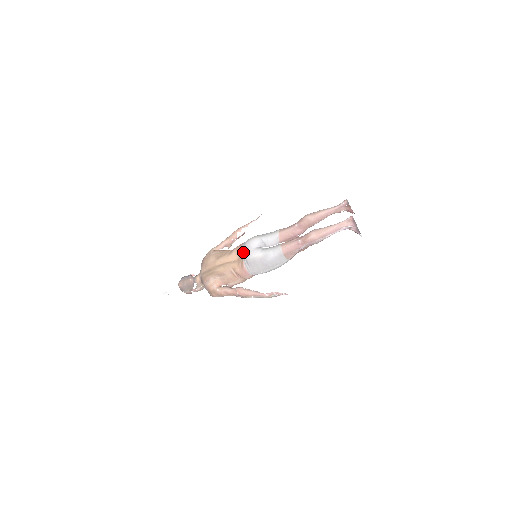
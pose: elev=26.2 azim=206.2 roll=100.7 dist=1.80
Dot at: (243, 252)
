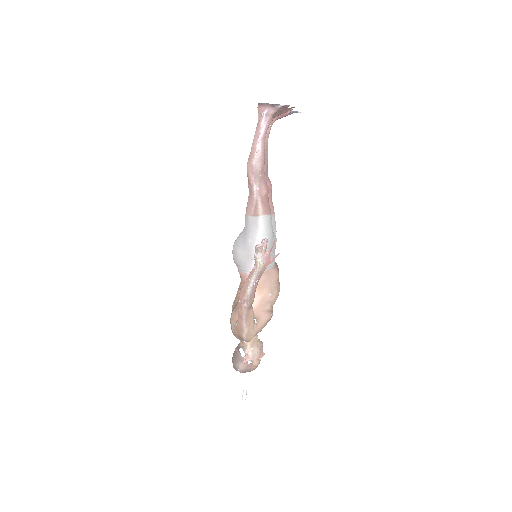
Dot at: occluded
